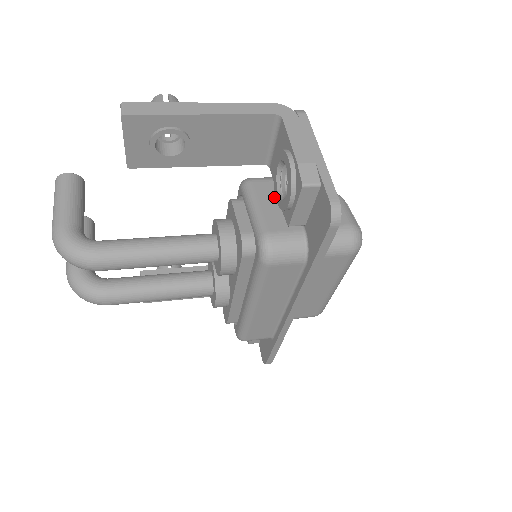
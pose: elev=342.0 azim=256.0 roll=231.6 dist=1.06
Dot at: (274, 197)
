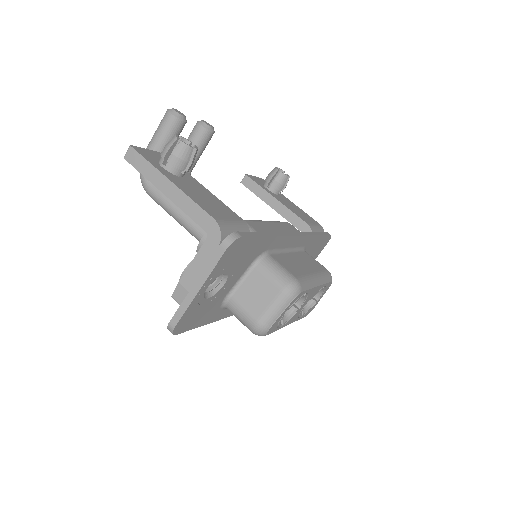
Dot at: occluded
